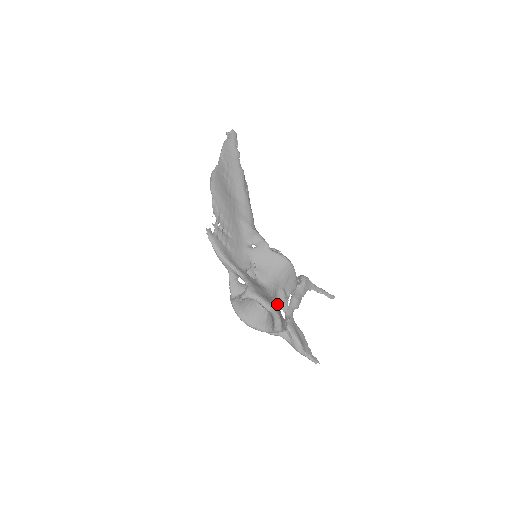
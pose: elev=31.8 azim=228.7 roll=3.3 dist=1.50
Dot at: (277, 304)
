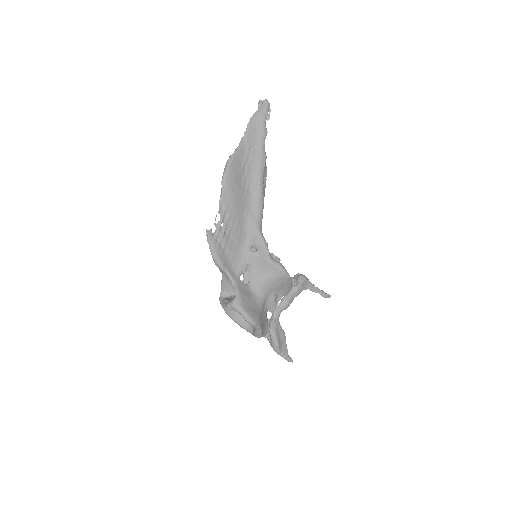
Dot at: (264, 310)
